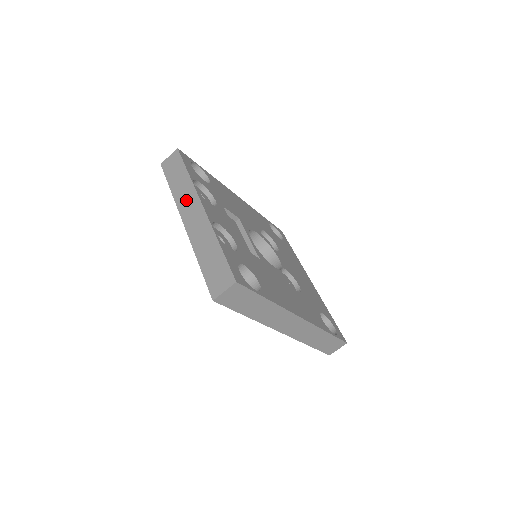
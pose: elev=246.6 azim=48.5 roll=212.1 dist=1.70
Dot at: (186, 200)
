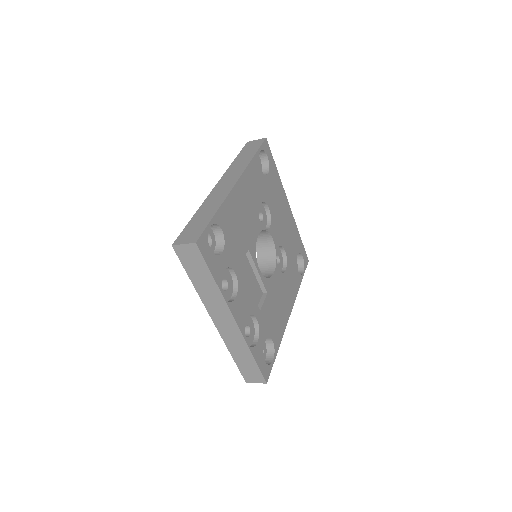
Dot at: (215, 306)
